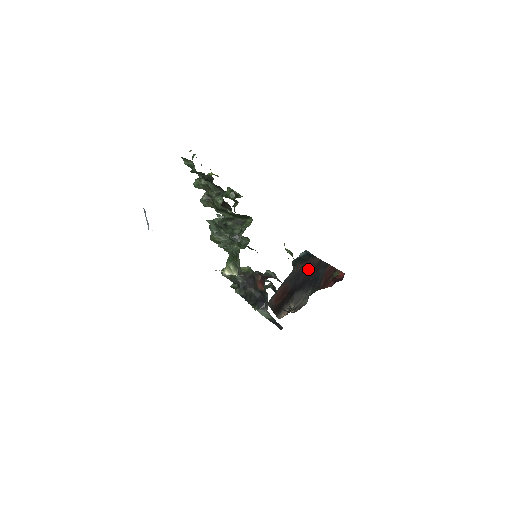
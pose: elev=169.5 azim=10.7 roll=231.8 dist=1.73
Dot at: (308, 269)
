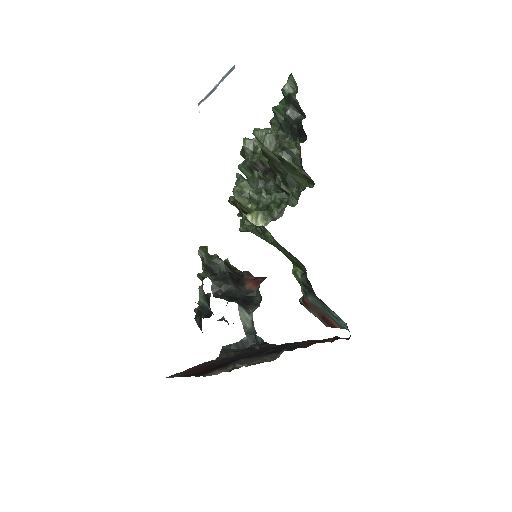
Dot at: occluded
